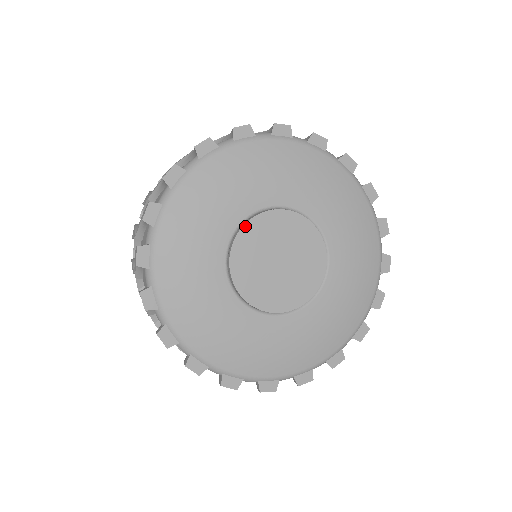
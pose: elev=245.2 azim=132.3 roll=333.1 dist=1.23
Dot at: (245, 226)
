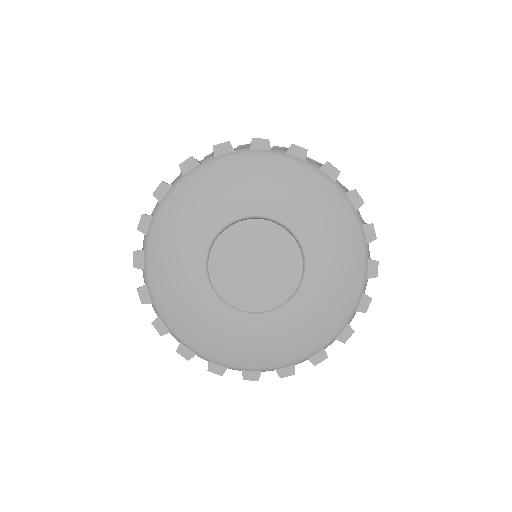
Dot at: (210, 260)
